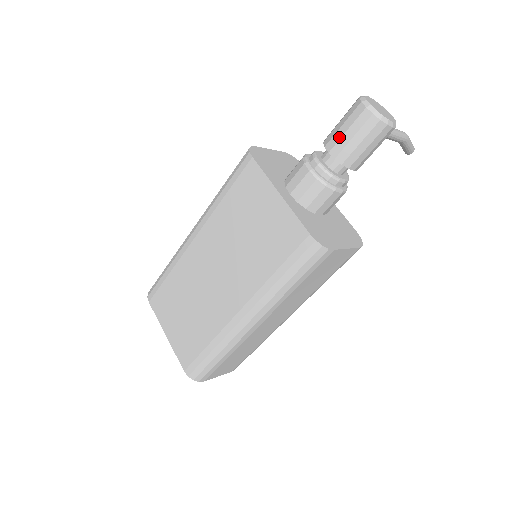
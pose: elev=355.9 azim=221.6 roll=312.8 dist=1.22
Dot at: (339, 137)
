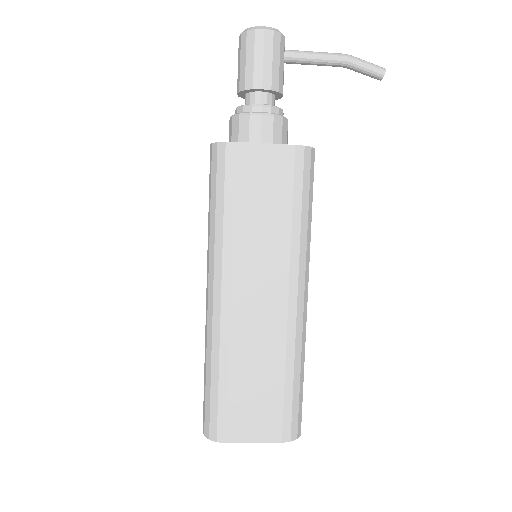
Dot at: (238, 76)
